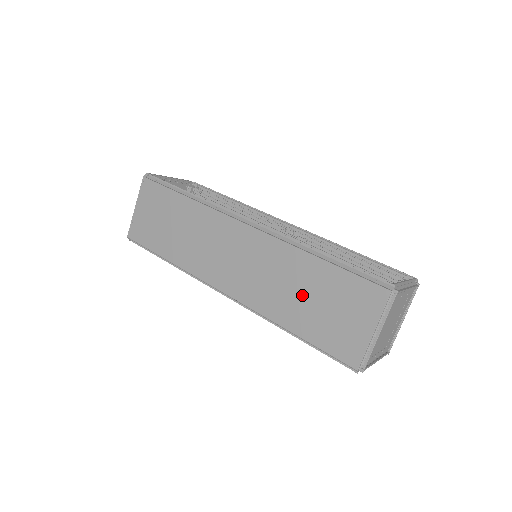
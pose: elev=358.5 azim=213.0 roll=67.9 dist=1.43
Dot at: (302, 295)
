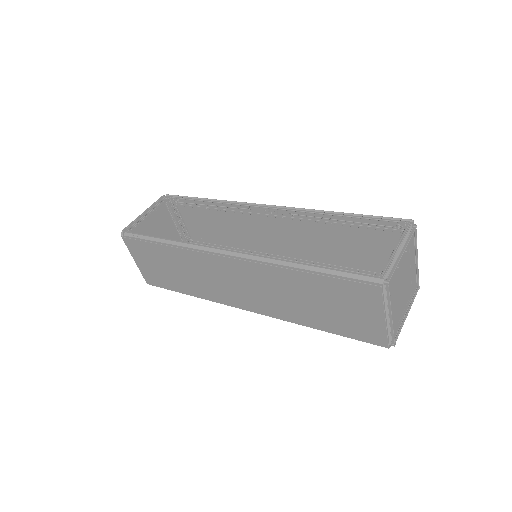
Dot at: (308, 302)
